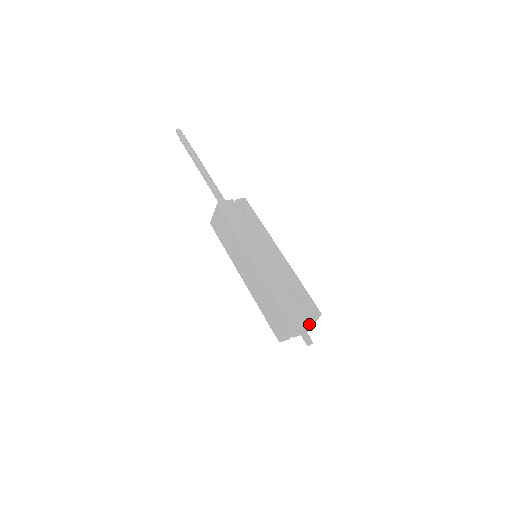
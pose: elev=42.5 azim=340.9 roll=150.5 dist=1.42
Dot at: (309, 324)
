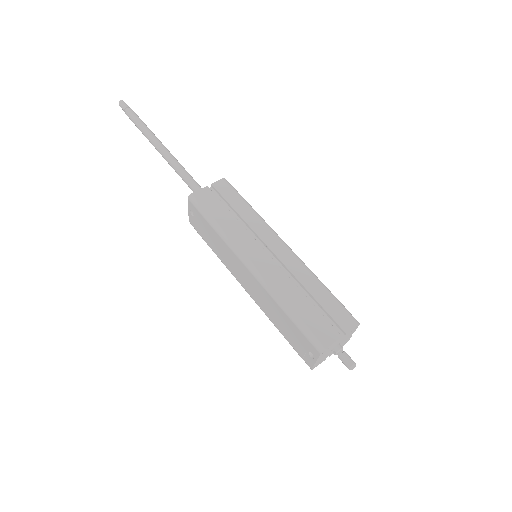
Dot at: (346, 338)
